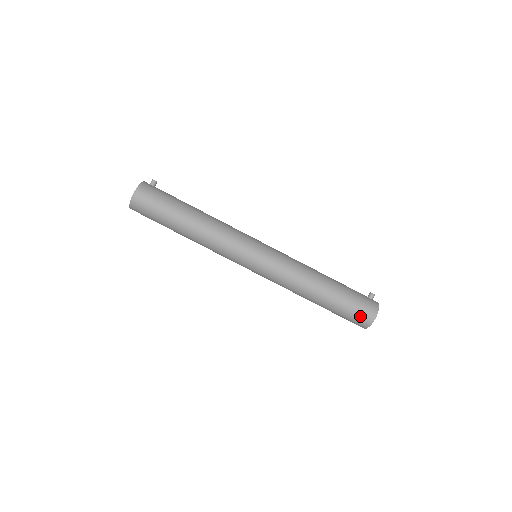
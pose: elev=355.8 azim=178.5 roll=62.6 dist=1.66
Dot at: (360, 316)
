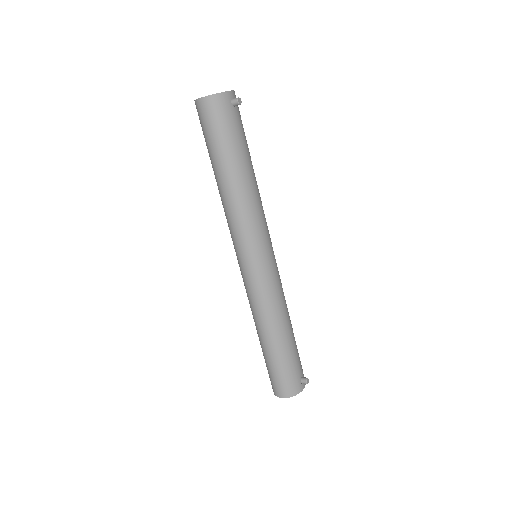
Dot at: (274, 384)
